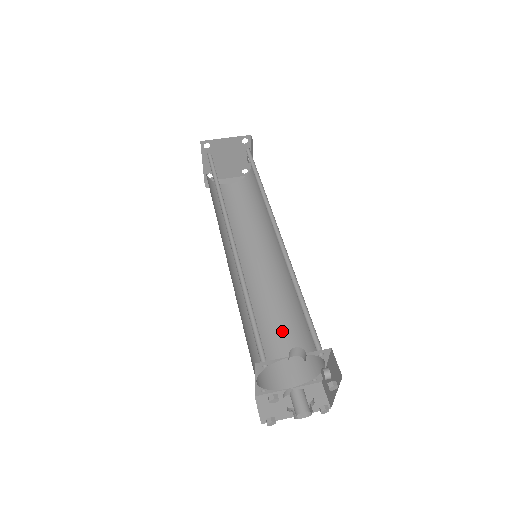
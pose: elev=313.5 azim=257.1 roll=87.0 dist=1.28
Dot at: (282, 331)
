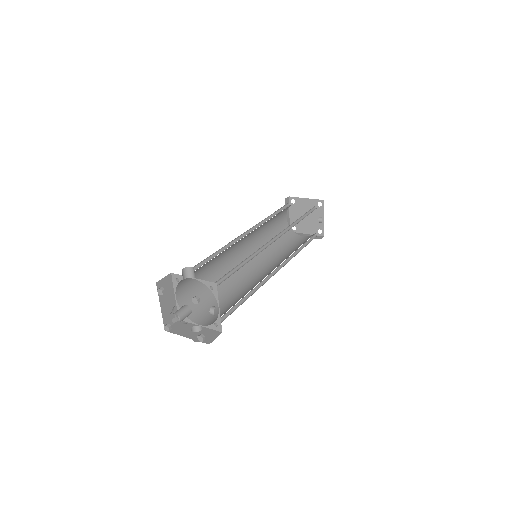
Dot at: (233, 302)
